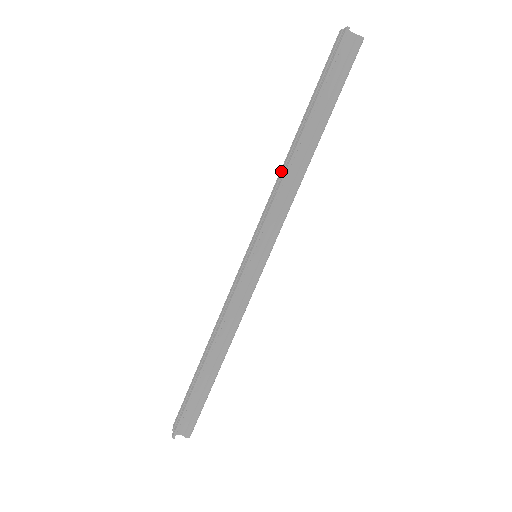
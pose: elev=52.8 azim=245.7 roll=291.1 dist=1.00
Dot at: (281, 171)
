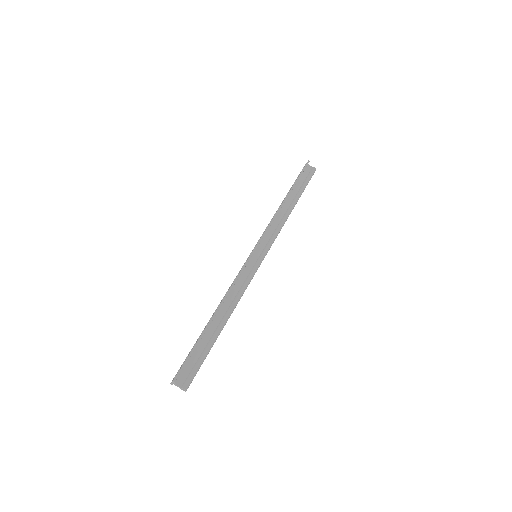
Dot at: (273, 216)
